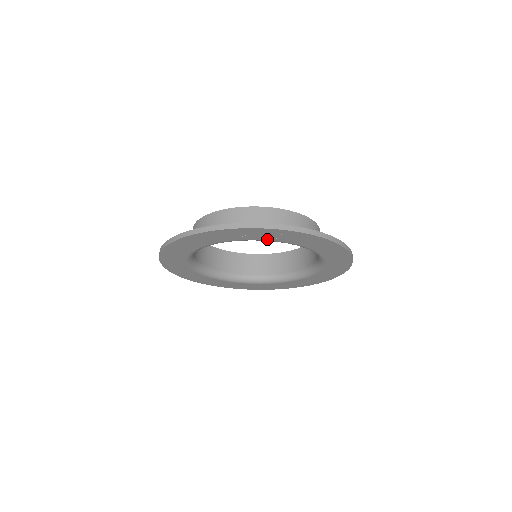
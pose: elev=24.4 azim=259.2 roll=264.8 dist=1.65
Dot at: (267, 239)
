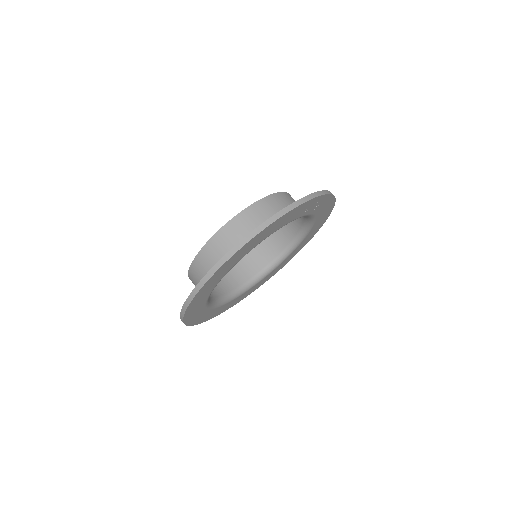
Dot at: (301, 215)
